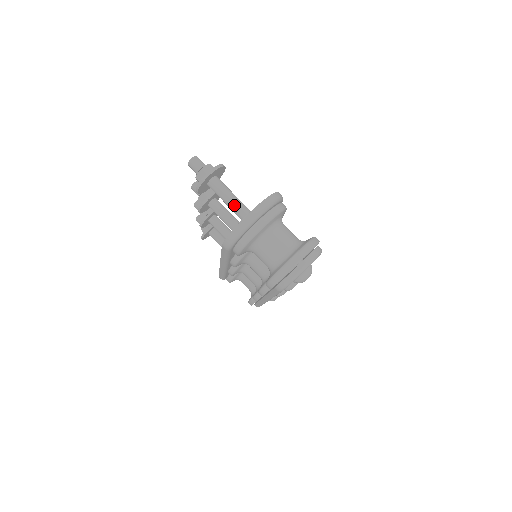
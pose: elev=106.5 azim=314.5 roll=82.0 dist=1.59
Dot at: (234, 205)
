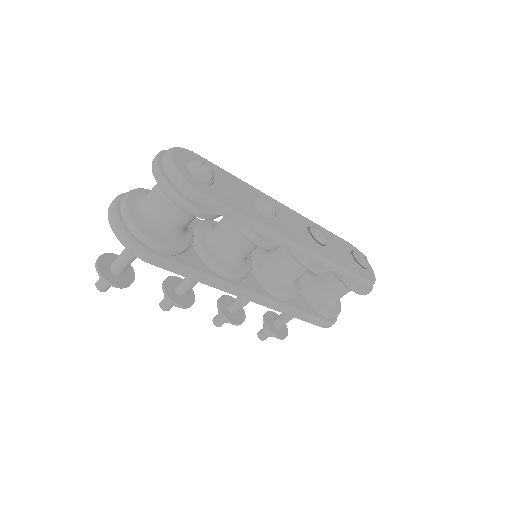
Dot at: occluded
